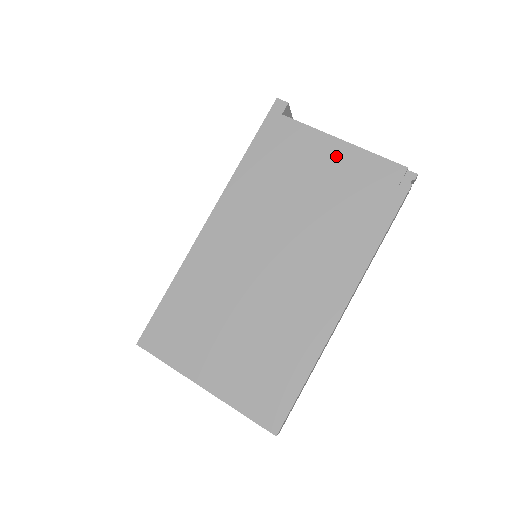
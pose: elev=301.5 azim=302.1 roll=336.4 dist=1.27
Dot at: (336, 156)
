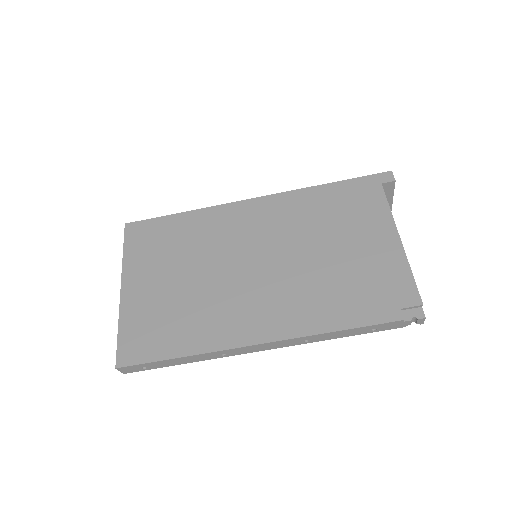
Dot at: (382, 244)
